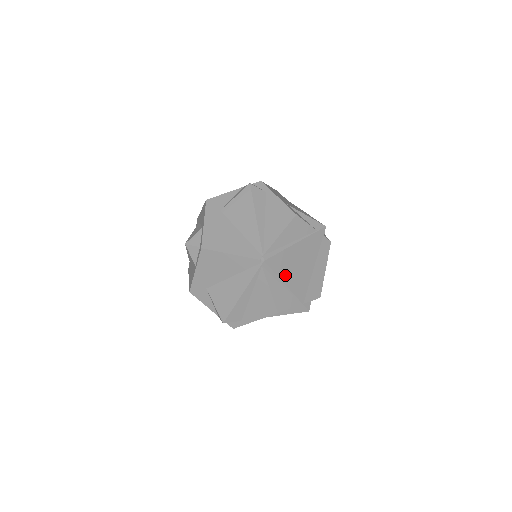
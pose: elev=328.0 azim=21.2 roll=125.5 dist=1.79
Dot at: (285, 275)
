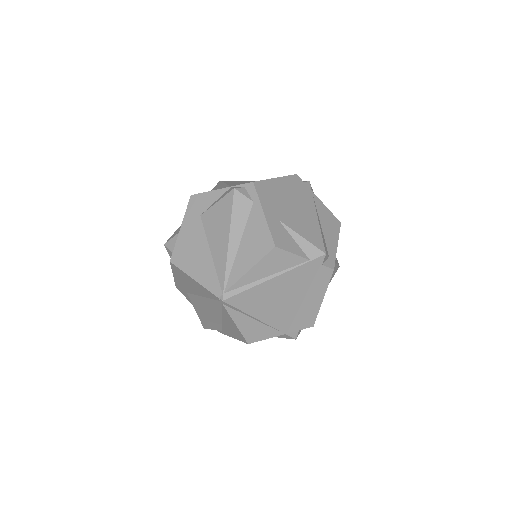
Dot at: (257, 310)
